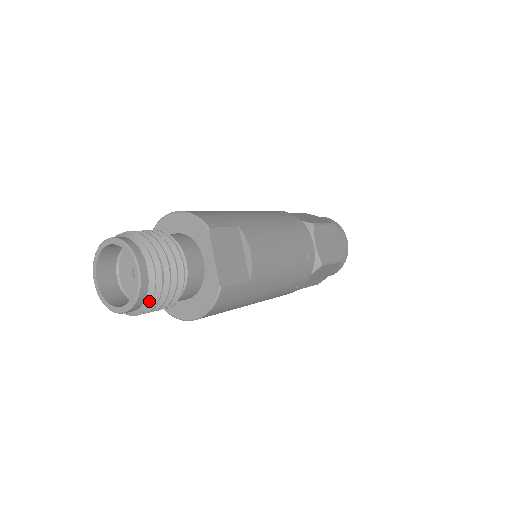
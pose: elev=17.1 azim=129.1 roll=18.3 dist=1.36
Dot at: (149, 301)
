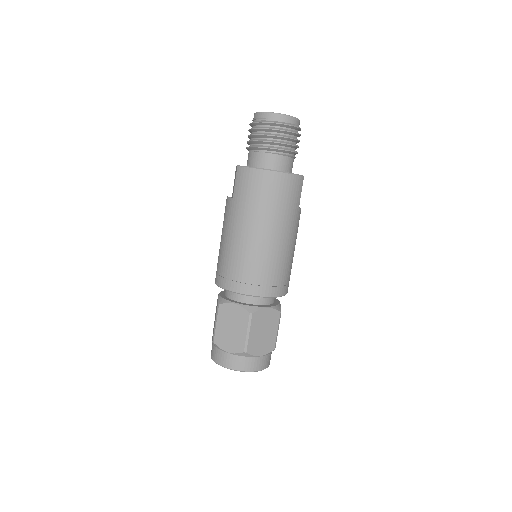
Dot at: (295, 126)
